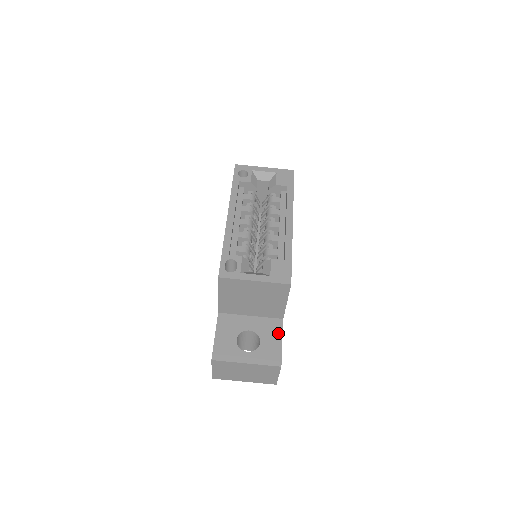
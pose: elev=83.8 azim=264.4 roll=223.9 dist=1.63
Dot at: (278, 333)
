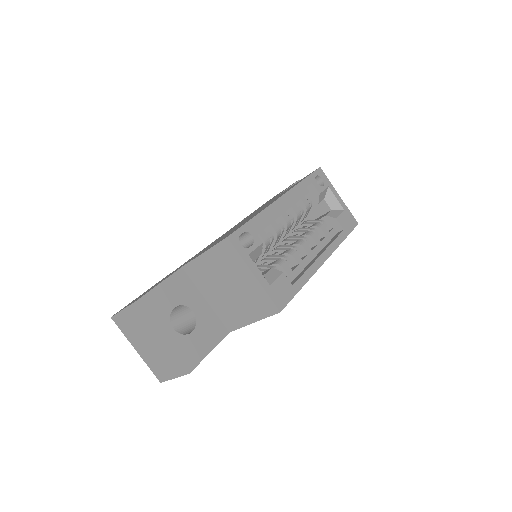
Dot at: (214, 340)
